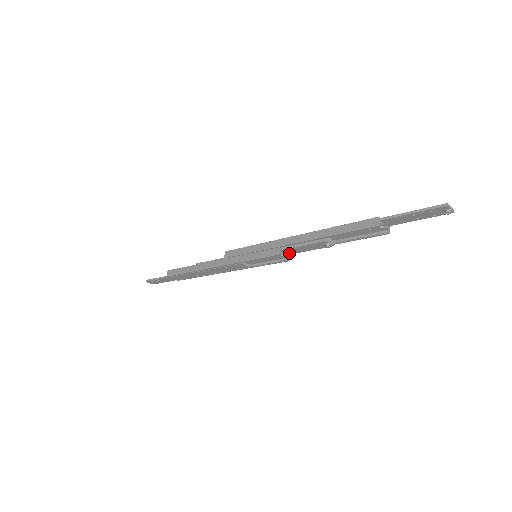
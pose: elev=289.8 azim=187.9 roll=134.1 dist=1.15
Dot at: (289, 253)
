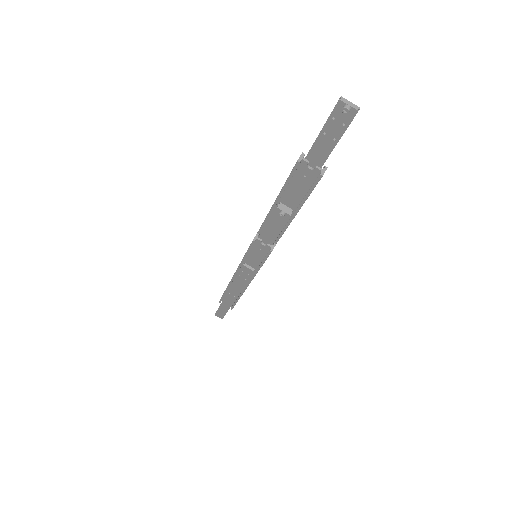
Dot at: (270, 241)
